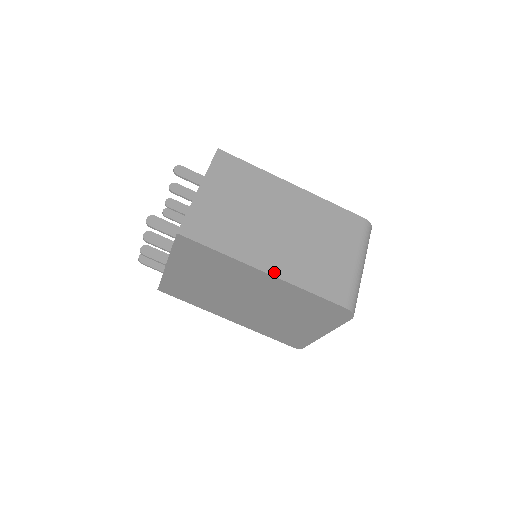
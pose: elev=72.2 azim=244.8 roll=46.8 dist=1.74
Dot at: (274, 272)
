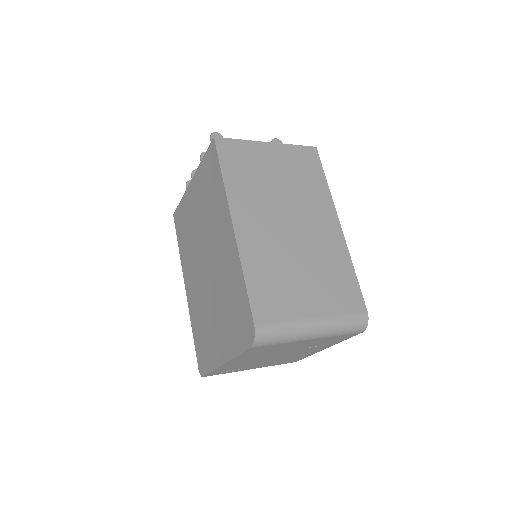
Dot at: (239, 233)
